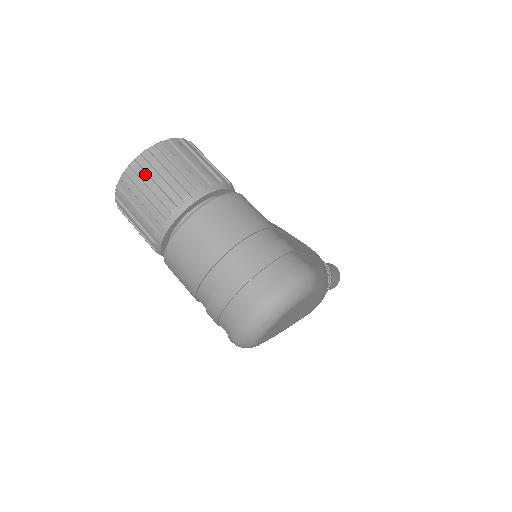
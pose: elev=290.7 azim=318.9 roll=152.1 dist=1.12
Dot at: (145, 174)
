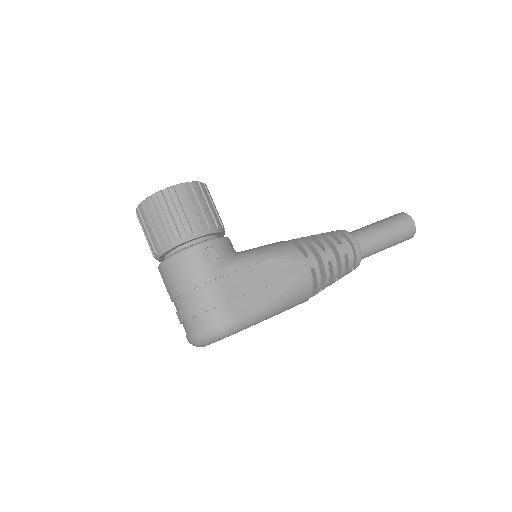
Dot at: (142, 221)
